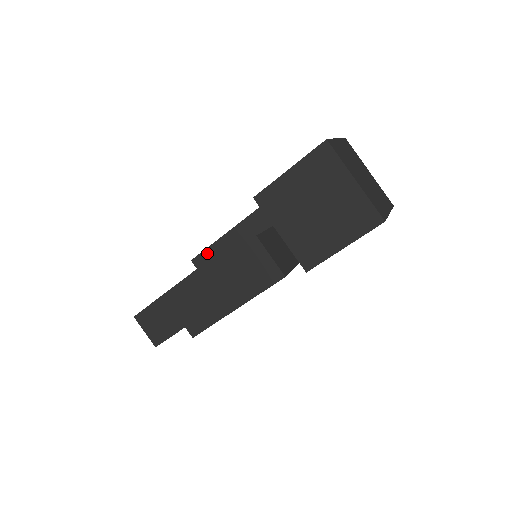
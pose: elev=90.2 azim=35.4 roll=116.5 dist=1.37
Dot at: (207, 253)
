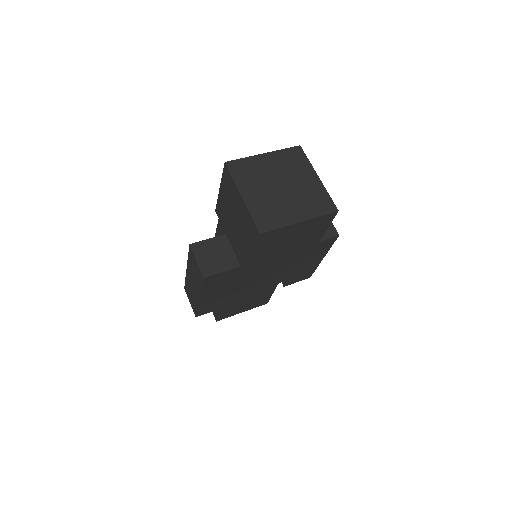
Dot at: occluded
